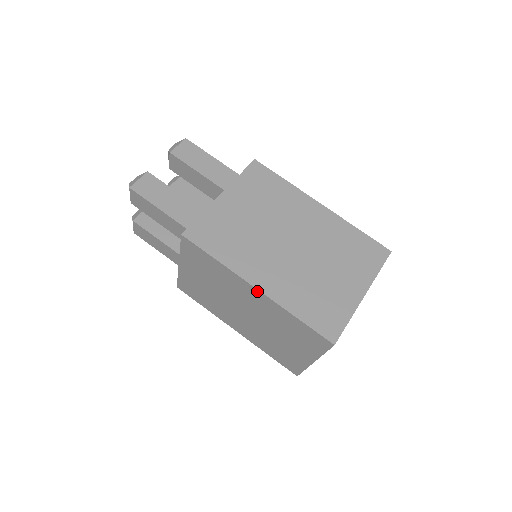
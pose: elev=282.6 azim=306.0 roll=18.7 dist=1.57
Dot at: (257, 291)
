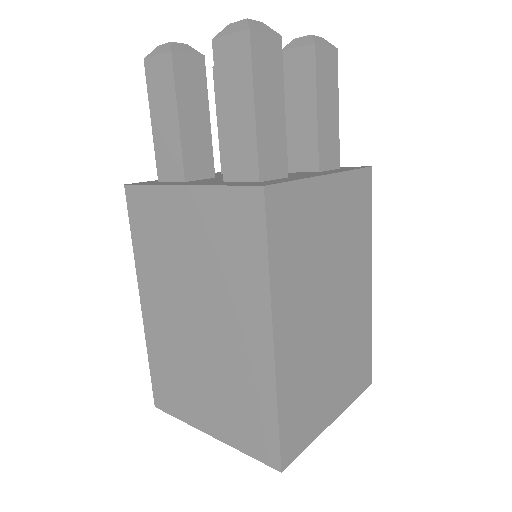
Dot at: (144, 304)
